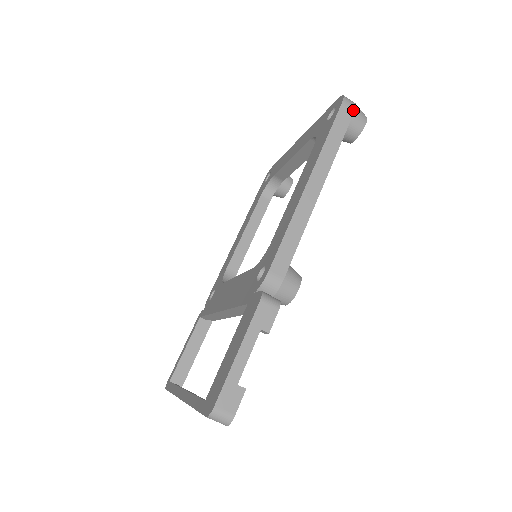
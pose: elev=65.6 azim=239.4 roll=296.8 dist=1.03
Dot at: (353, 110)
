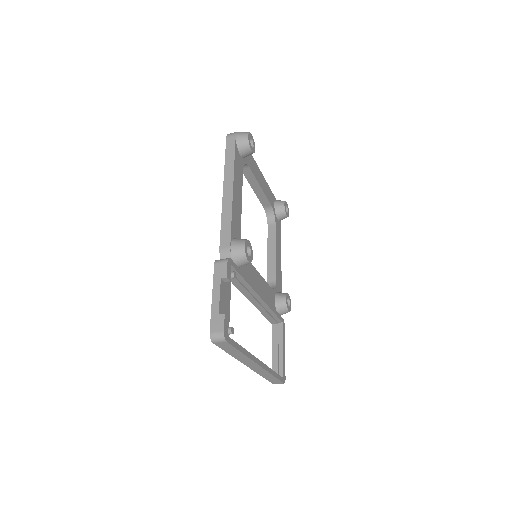
Dot at: (234, 136)
